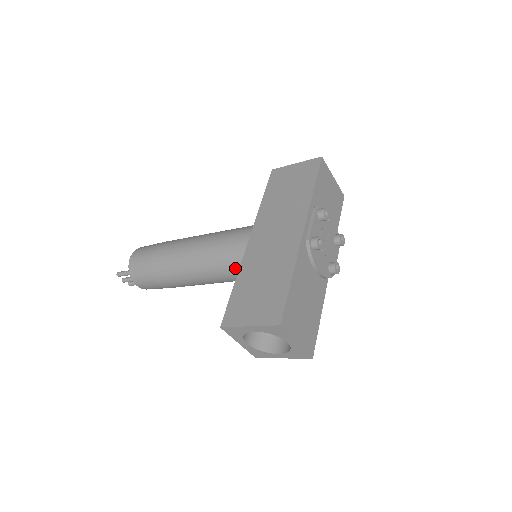
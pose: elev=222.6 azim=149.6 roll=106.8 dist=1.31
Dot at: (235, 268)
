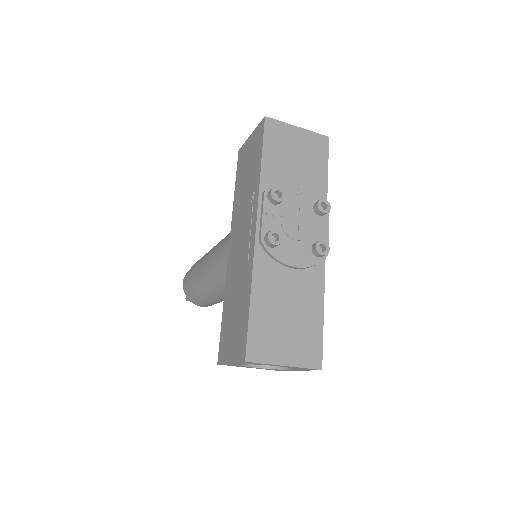
Dot at: occluded
